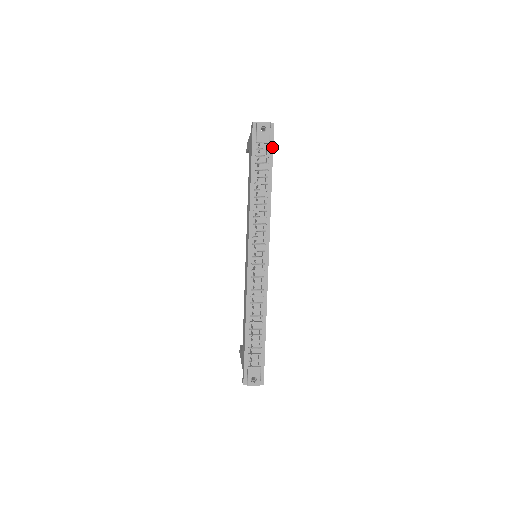
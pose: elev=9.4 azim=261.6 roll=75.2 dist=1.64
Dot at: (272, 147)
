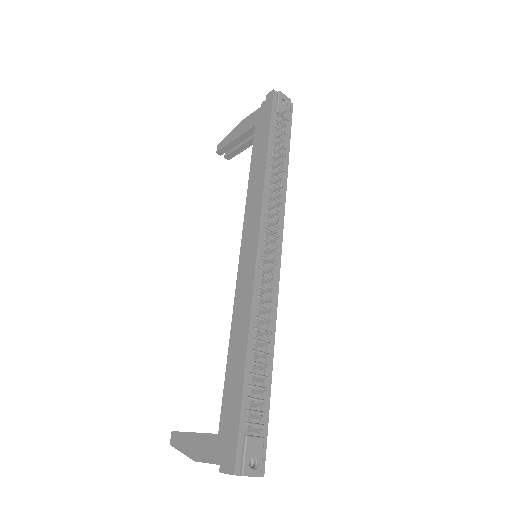
Dot at: (290, 126)
